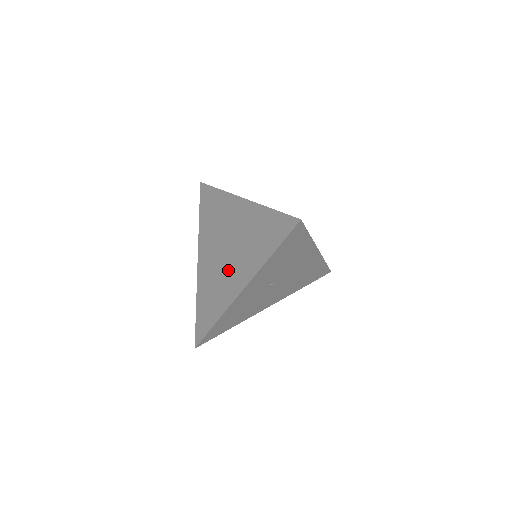
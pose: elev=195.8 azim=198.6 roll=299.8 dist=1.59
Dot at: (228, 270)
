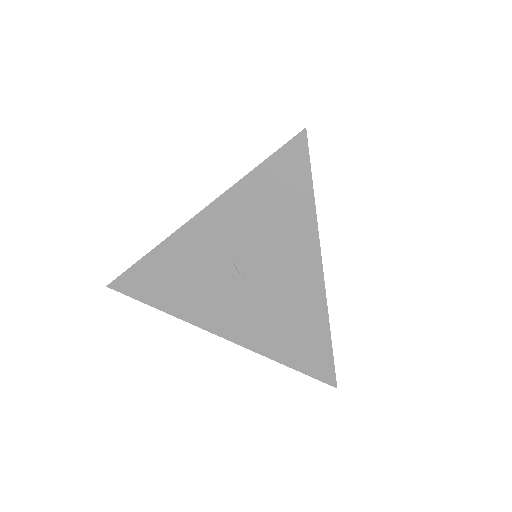
Dot at: occluded
